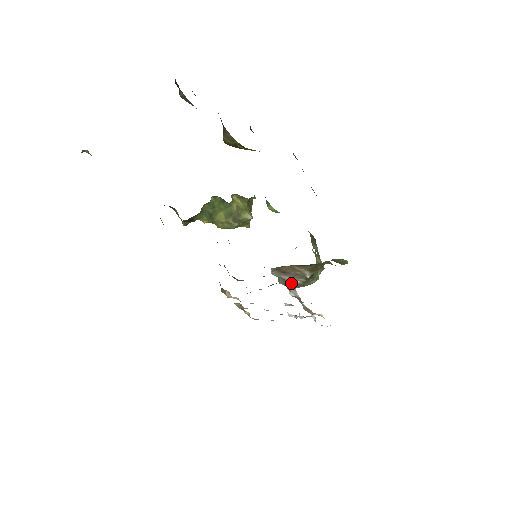
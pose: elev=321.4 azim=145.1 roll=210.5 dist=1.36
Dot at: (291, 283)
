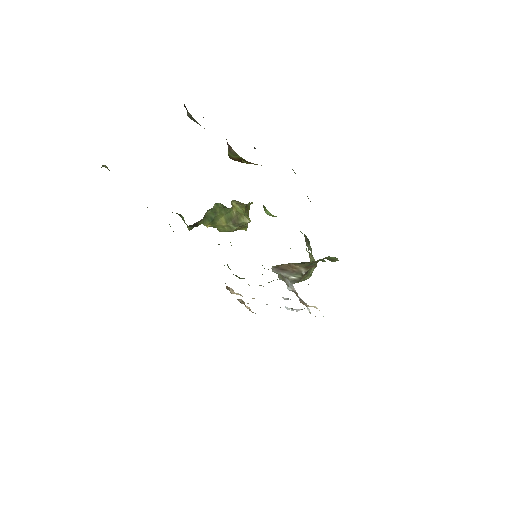
Dot at: (289, 279)
